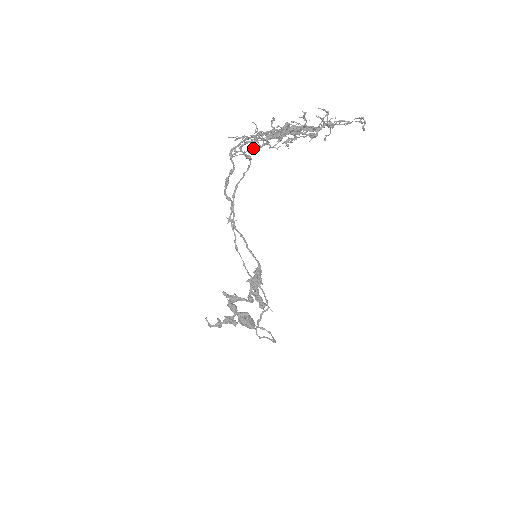
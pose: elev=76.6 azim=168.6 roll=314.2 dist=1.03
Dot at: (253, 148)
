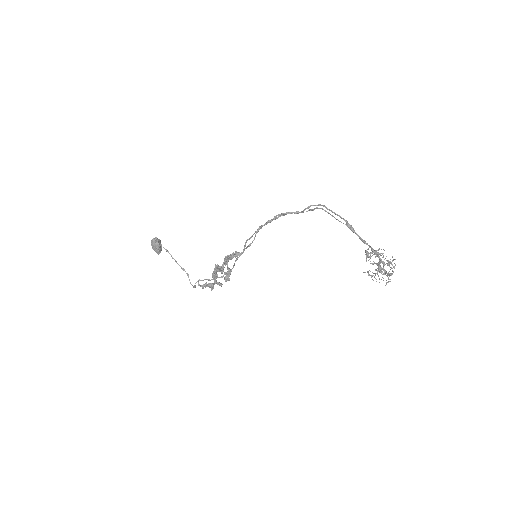
Dot at: occluded
